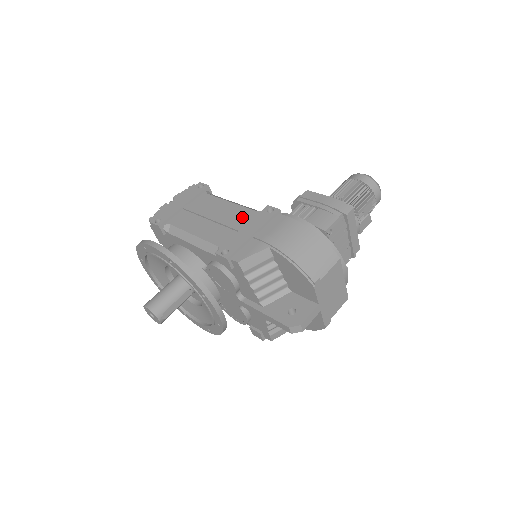
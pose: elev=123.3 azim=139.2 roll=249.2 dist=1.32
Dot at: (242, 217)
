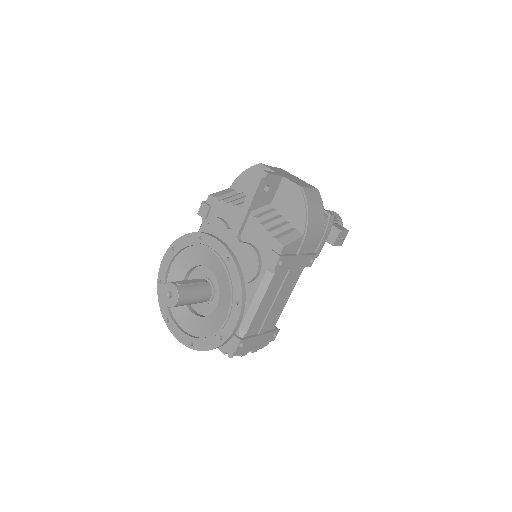
Dot at: occluded
